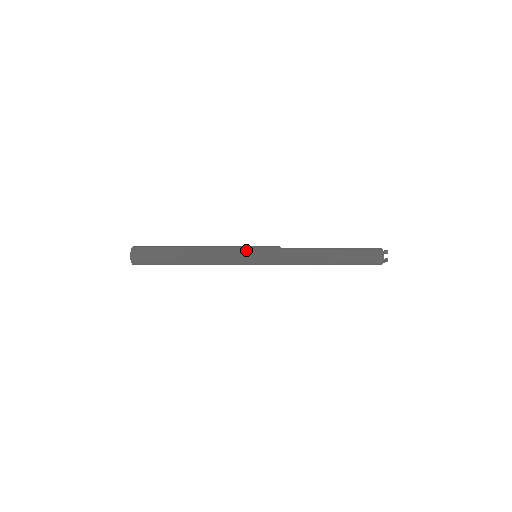
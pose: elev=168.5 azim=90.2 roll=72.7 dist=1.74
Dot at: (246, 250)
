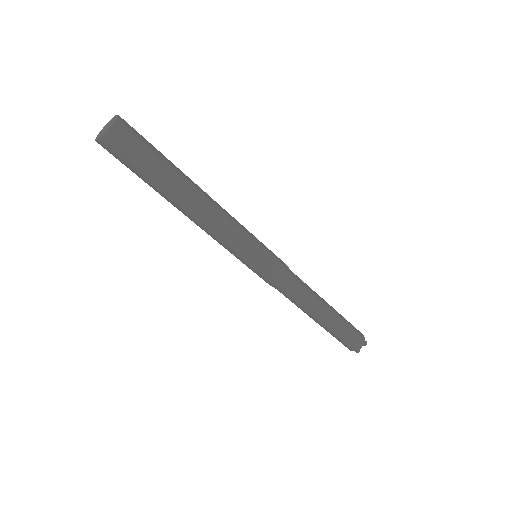
Dot at: occluded
